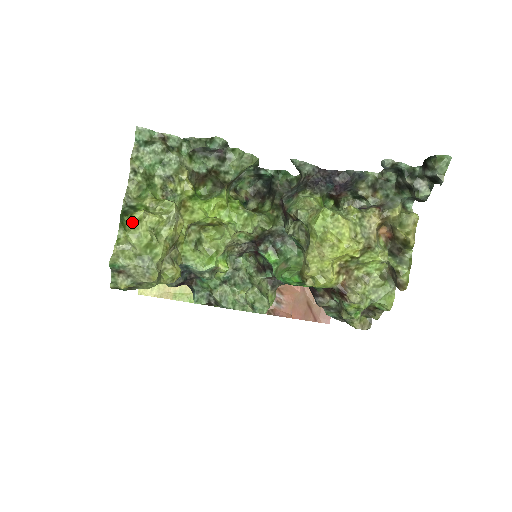
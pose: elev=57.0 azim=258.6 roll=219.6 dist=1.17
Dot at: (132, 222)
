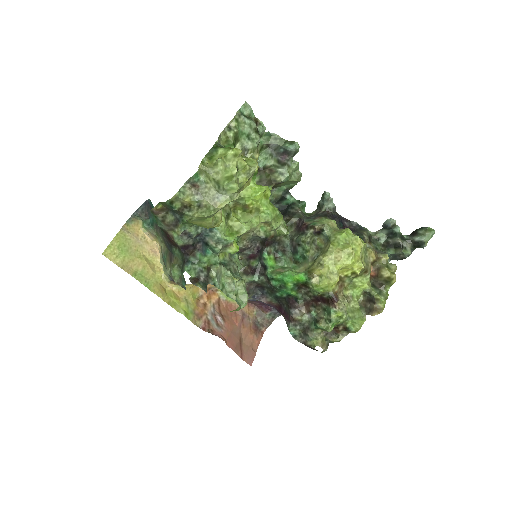
Dot at: (229, 153)
